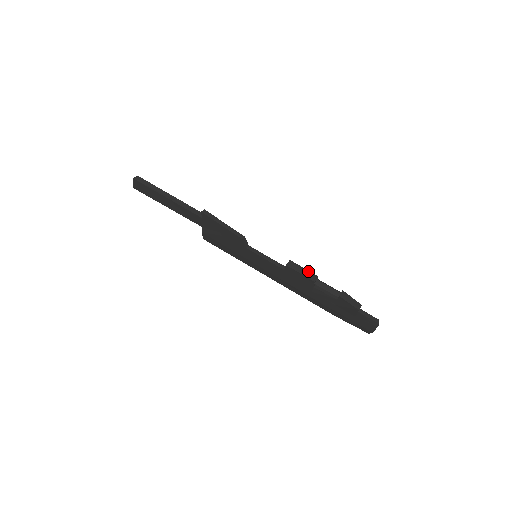
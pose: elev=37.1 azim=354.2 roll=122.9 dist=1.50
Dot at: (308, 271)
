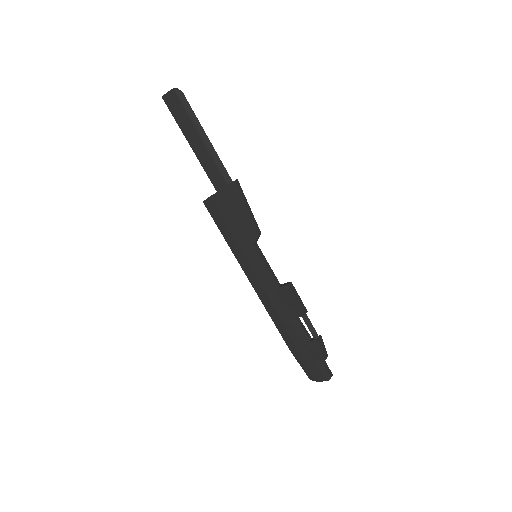
Dot at: occluded
